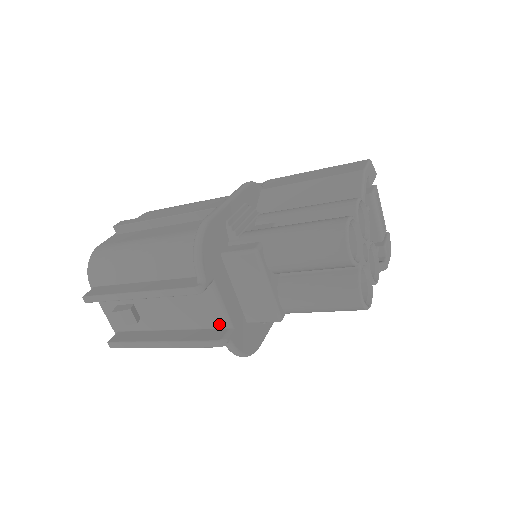
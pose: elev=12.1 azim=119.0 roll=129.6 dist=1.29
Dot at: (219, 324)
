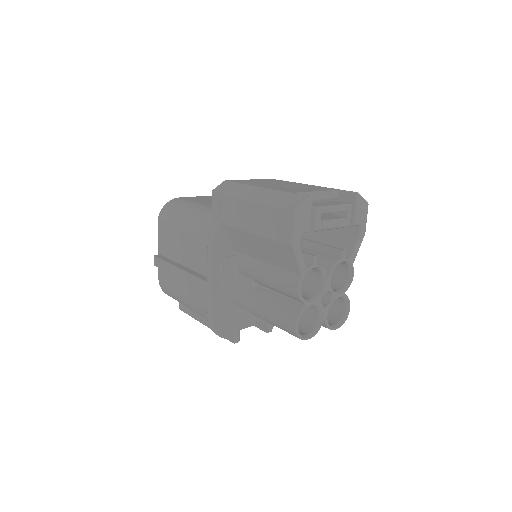
Dot at: occluded
